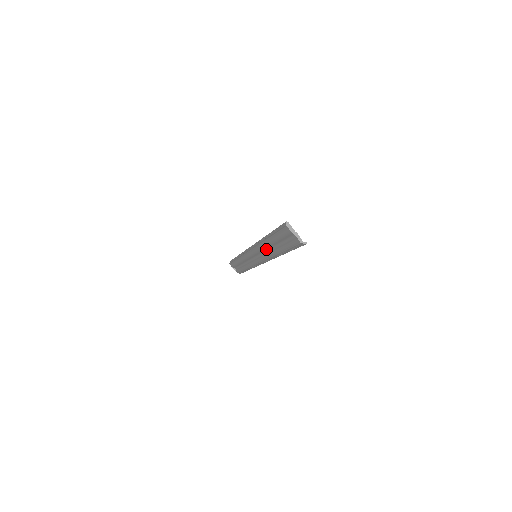
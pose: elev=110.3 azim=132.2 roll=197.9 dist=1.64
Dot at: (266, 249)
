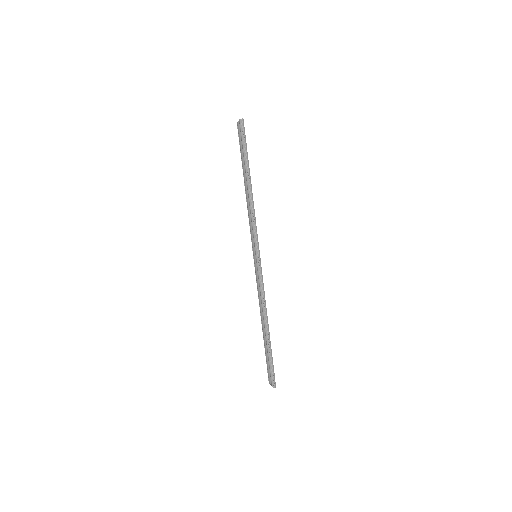
Dot at: occluded
